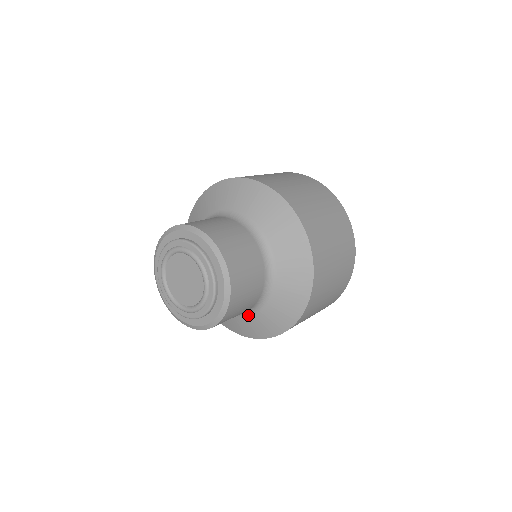
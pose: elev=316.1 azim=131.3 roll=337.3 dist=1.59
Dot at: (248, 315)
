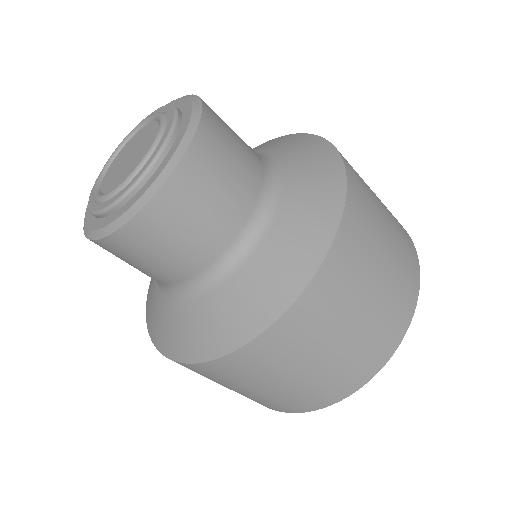
Dot at: (160, 290)
